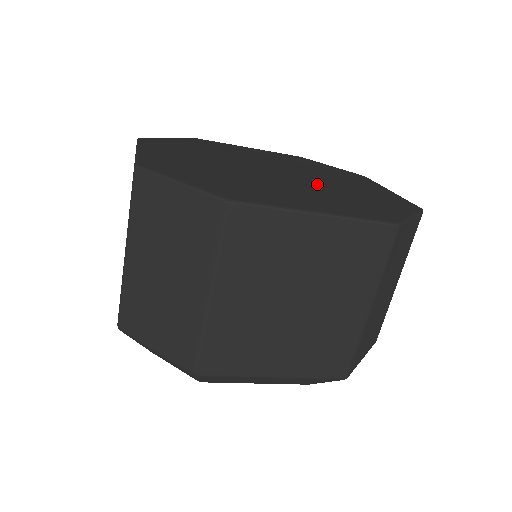
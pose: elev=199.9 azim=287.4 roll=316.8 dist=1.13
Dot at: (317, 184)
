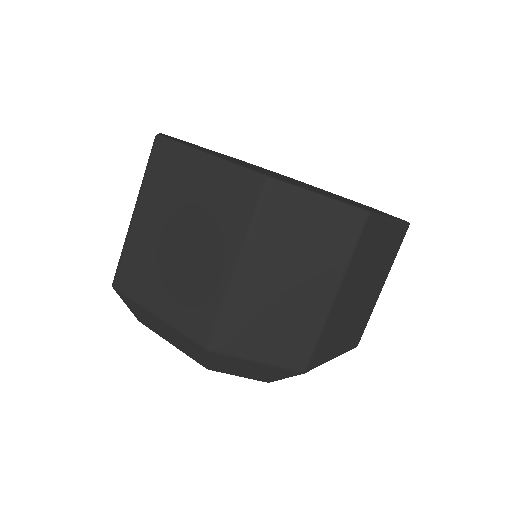
Dot at: occluded
